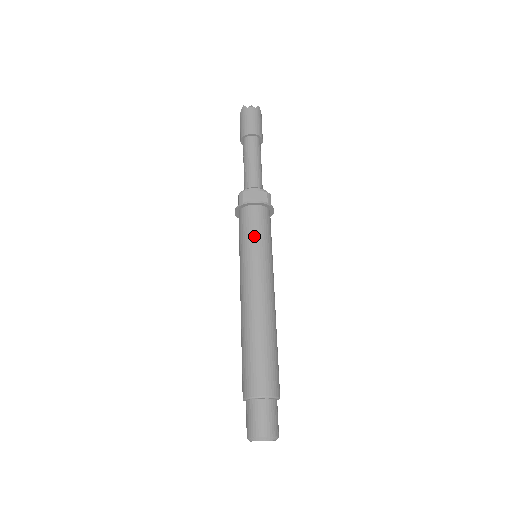
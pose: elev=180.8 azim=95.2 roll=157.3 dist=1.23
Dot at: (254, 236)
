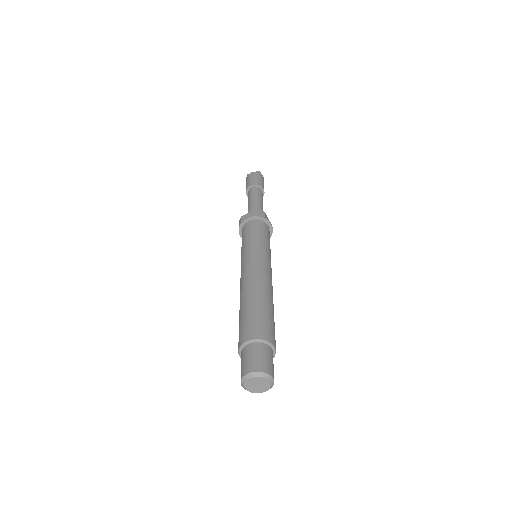
Dot at: (248, 238)
